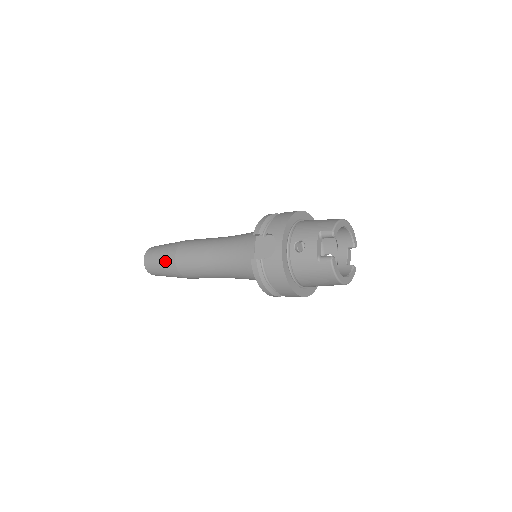
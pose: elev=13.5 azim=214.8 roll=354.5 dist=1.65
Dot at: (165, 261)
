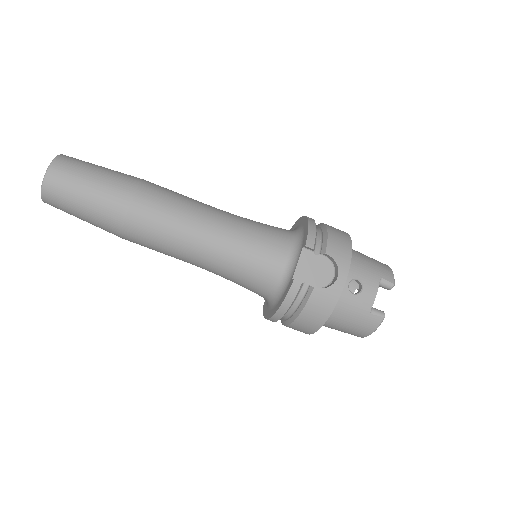
Dot at: (103, 200)
